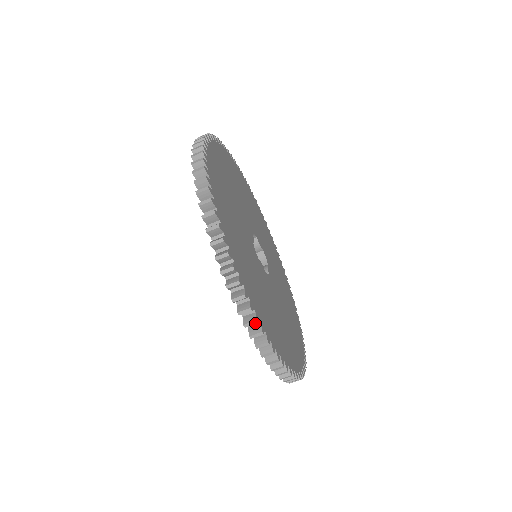
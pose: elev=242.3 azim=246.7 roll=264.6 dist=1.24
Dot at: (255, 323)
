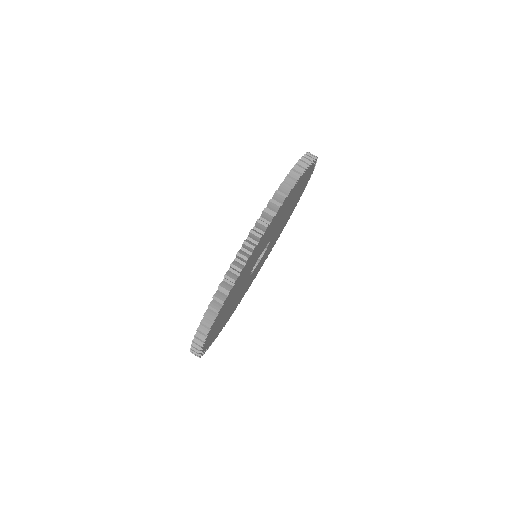
Dot at: (295, 180)
